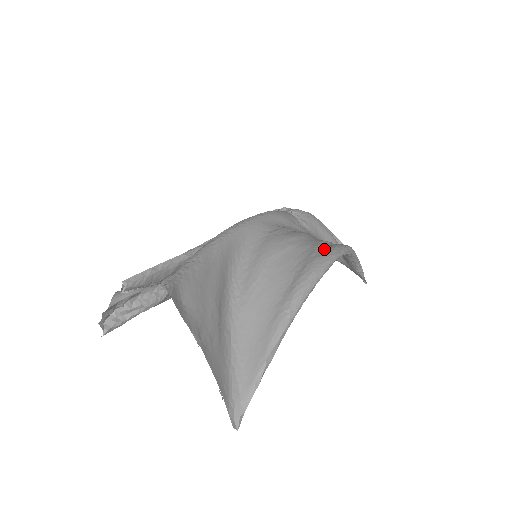
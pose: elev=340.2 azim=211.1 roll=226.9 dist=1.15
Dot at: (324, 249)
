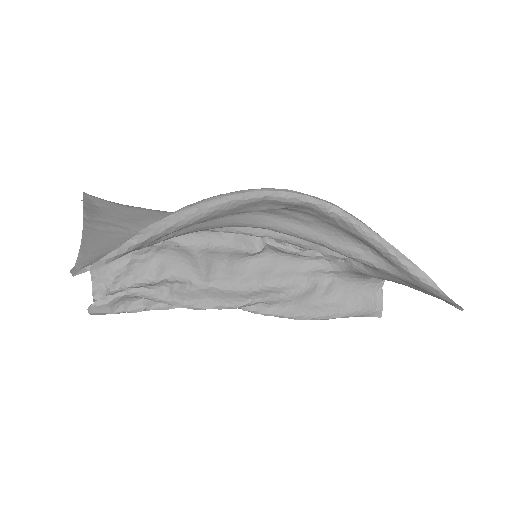
Dot at: occluded
